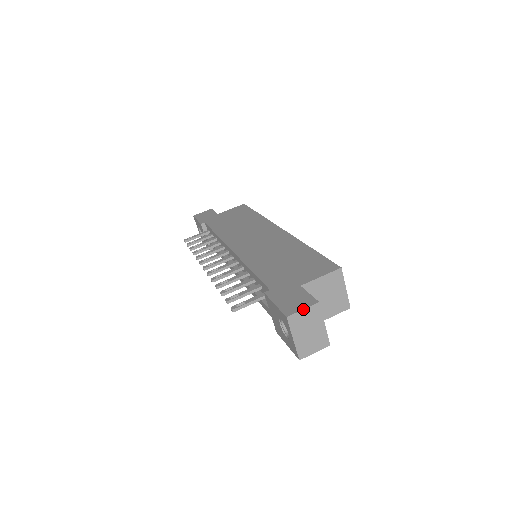
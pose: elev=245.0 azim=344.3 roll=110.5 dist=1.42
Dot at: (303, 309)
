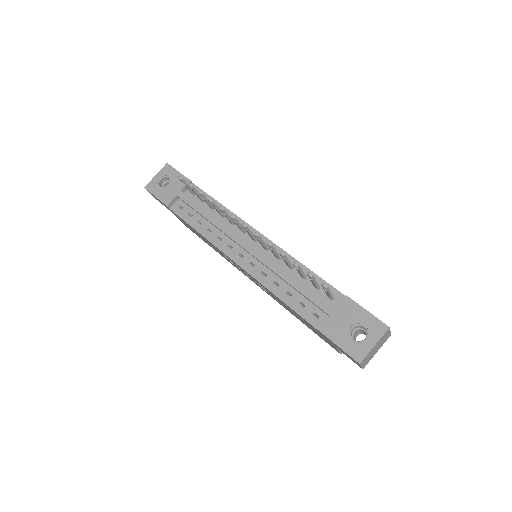
Dot at: occluded
